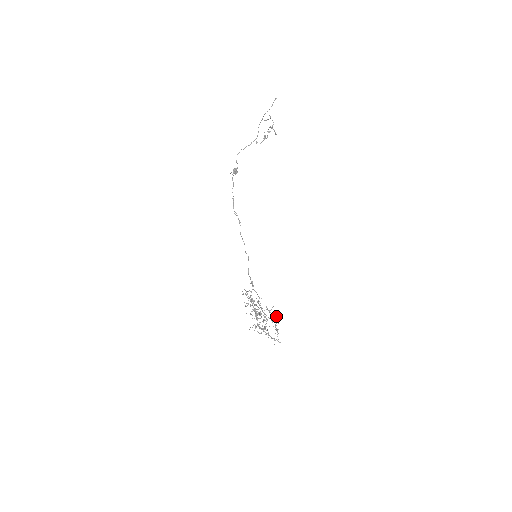
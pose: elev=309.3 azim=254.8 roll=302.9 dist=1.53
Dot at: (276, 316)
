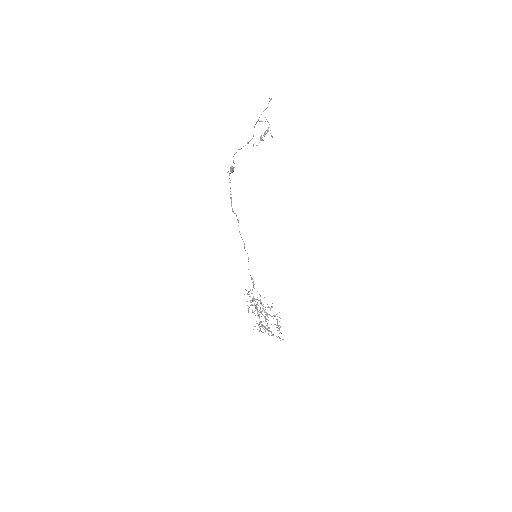
Dot at: occluded
